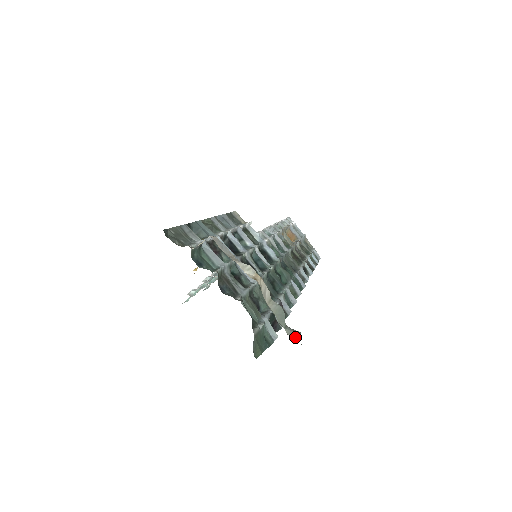
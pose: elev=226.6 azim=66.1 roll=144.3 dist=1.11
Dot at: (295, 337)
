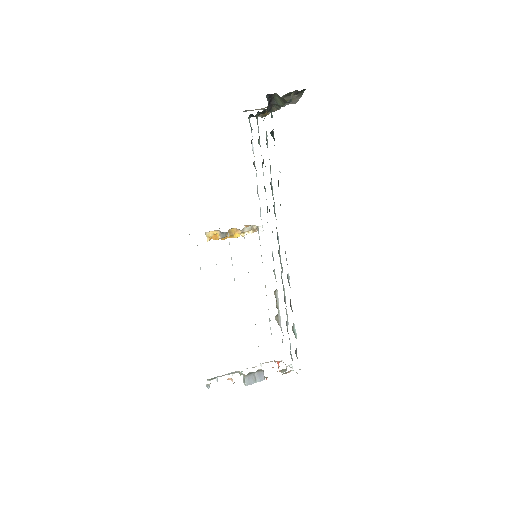
Dot at: occluded
